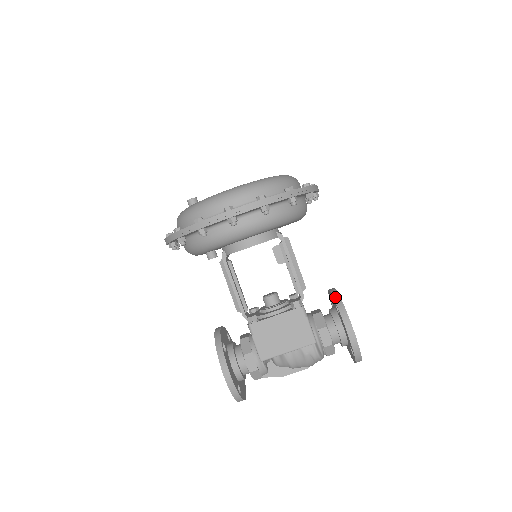
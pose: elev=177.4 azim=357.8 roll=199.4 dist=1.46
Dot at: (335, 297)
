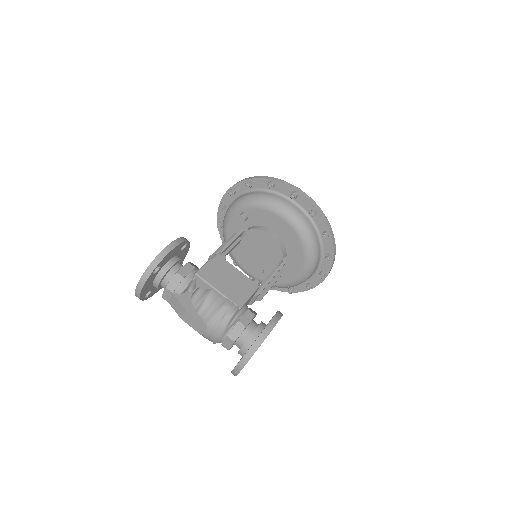
Dot at: occluded
